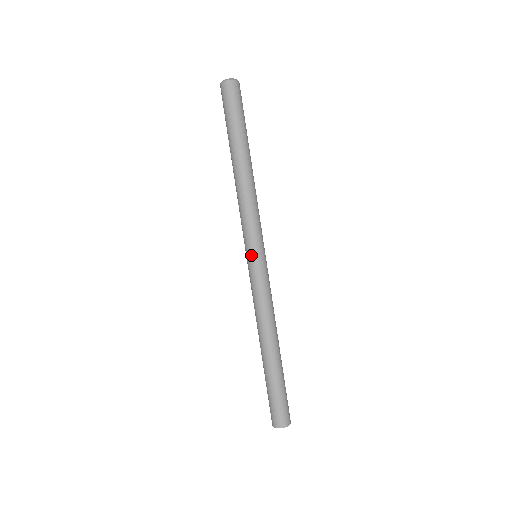
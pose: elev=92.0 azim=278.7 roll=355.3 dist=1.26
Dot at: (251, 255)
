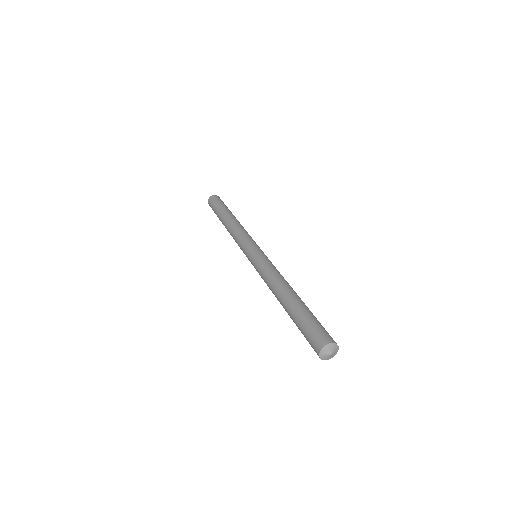
Dot at: (250, 251)
